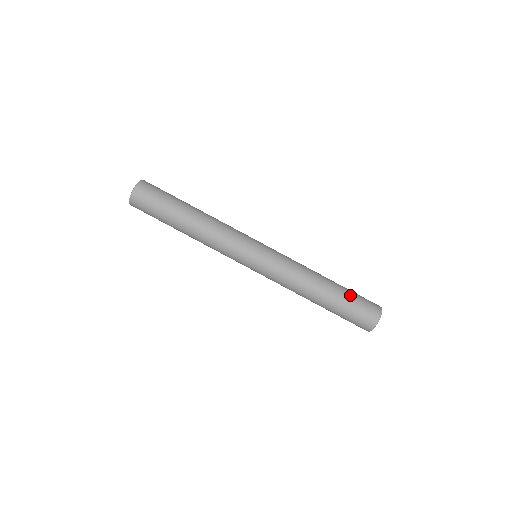
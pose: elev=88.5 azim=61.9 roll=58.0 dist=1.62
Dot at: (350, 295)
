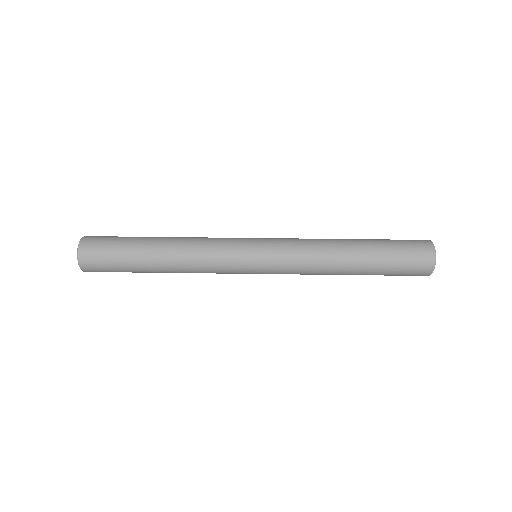
Dot at: occluded
